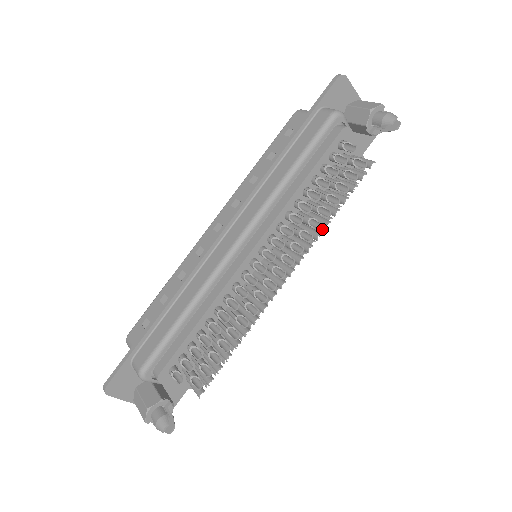
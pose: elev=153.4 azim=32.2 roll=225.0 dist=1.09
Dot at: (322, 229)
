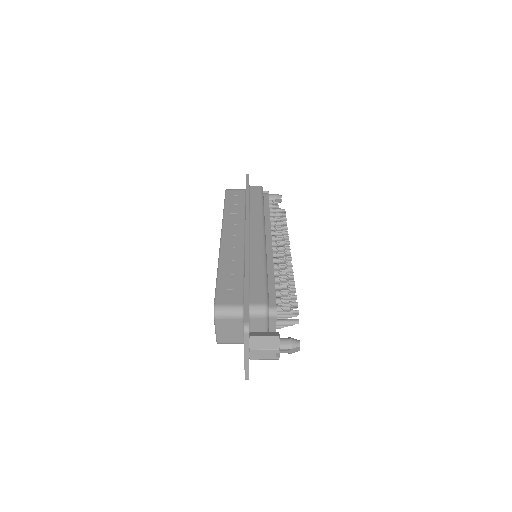
Dot at: occluded
